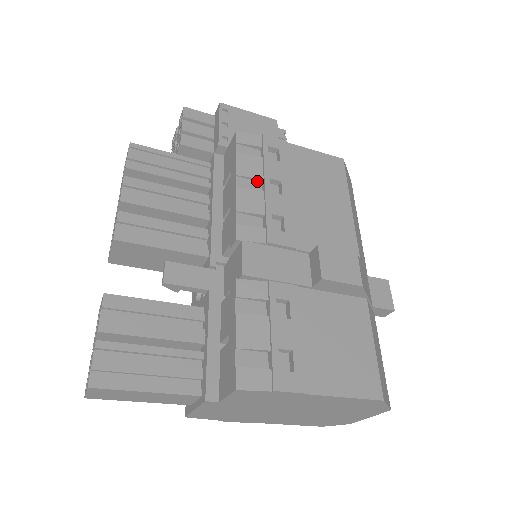
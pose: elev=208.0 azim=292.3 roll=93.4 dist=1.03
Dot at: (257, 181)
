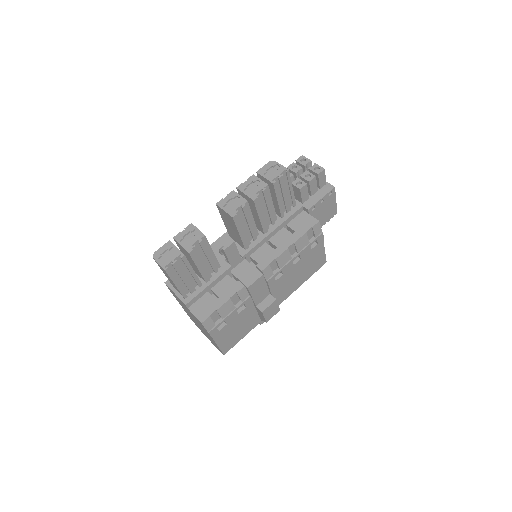
Dot at: (296, 250)
